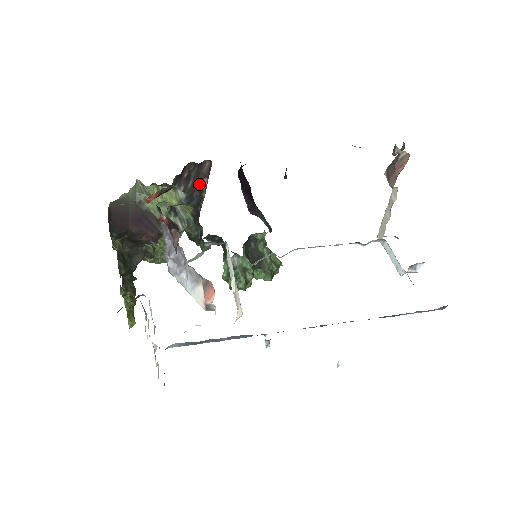
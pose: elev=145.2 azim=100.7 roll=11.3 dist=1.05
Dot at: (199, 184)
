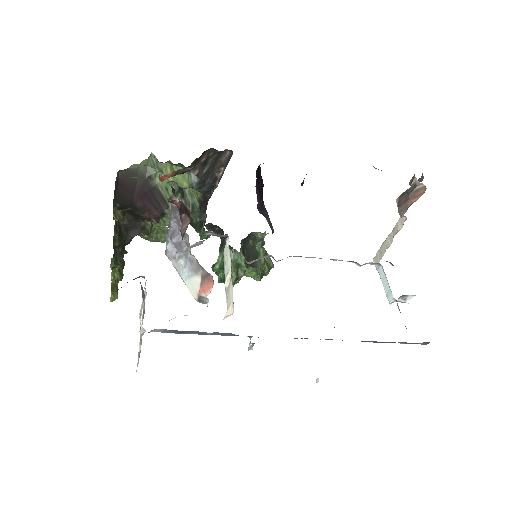
Dot at: (214, 172)
